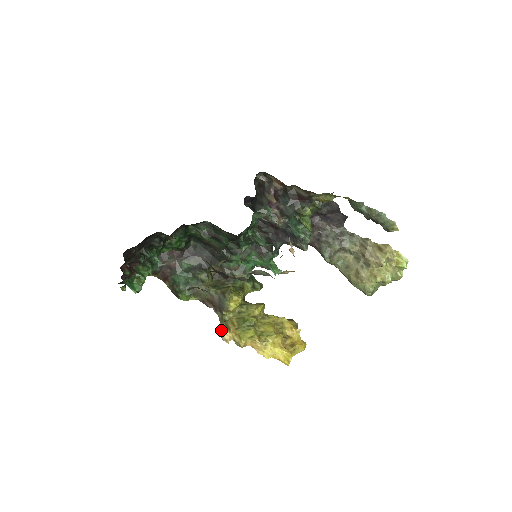
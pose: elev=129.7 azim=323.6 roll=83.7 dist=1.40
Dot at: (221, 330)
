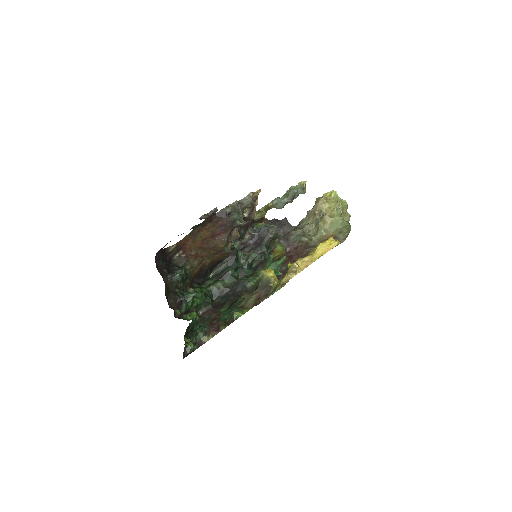
Dot at: (279, 287)
